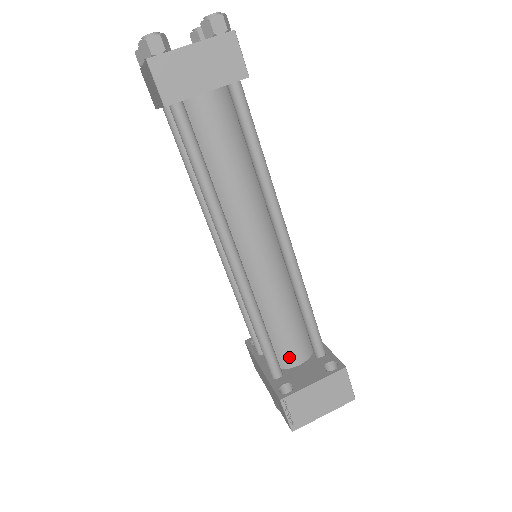
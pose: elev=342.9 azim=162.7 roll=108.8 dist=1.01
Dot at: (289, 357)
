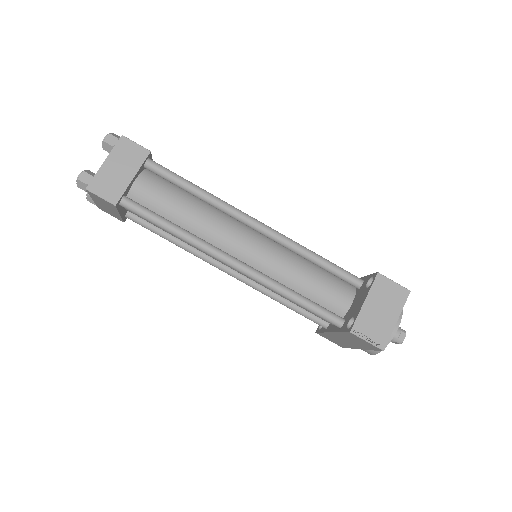
Dot at: (338, 304)
